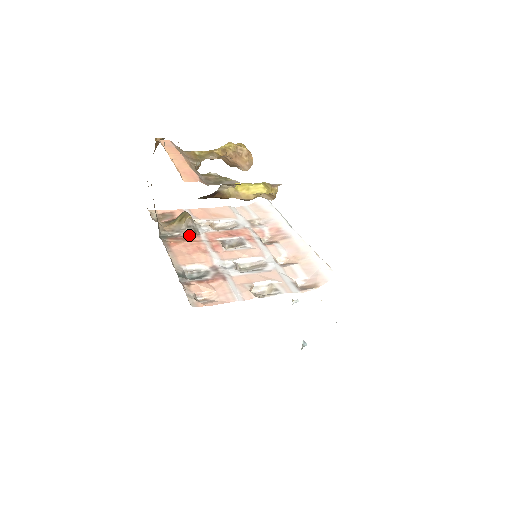
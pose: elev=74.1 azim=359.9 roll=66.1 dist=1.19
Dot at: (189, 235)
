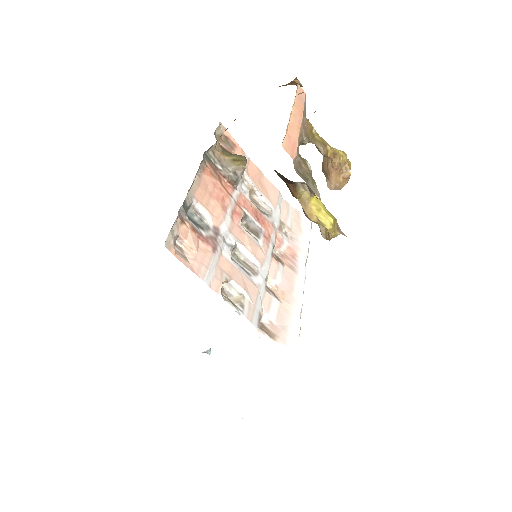
Dot at: (227, 180)
